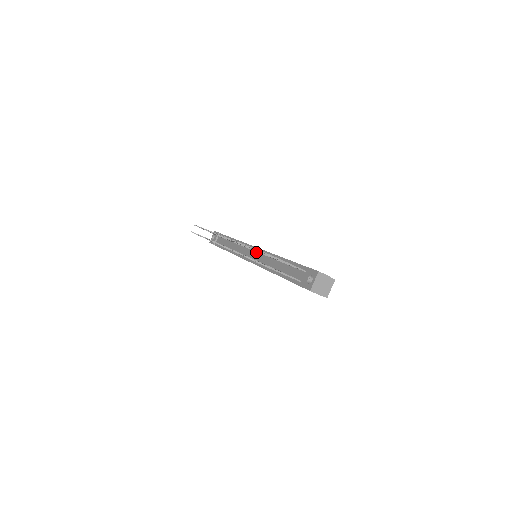
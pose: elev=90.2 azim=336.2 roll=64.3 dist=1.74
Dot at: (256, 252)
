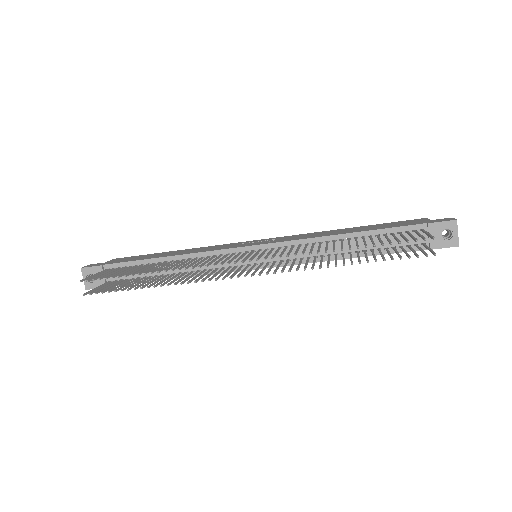
Dot at: (267, 251)
